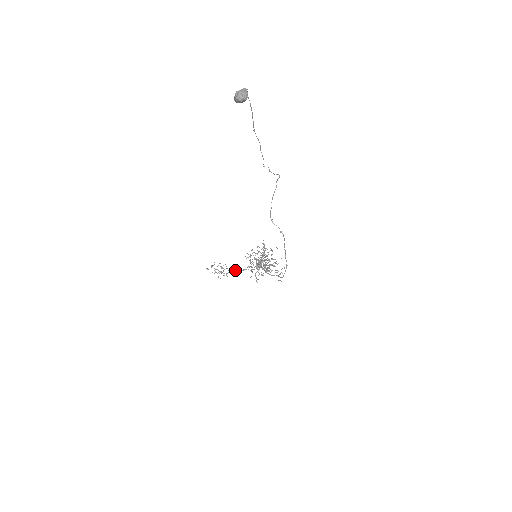
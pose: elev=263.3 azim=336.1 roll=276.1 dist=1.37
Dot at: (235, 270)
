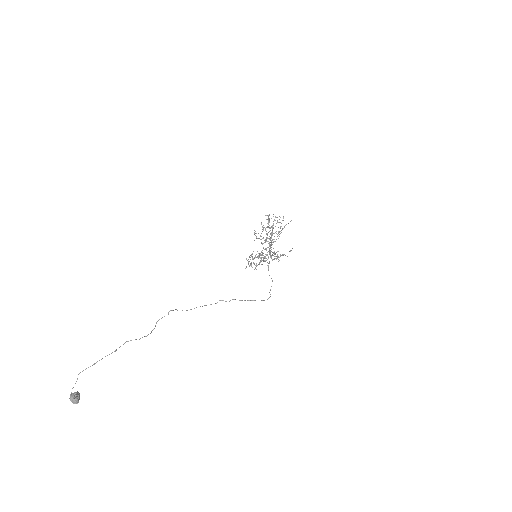
Dot at: occluded
